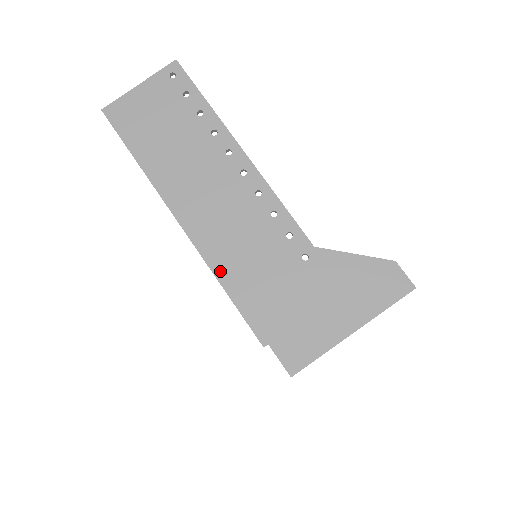
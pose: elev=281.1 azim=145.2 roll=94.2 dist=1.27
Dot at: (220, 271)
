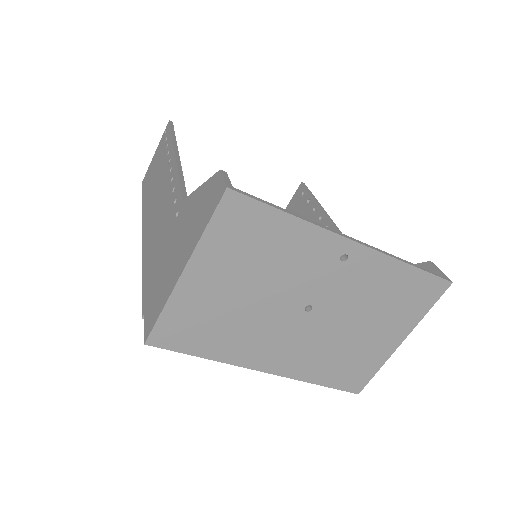
Dot at: (144, 260)
